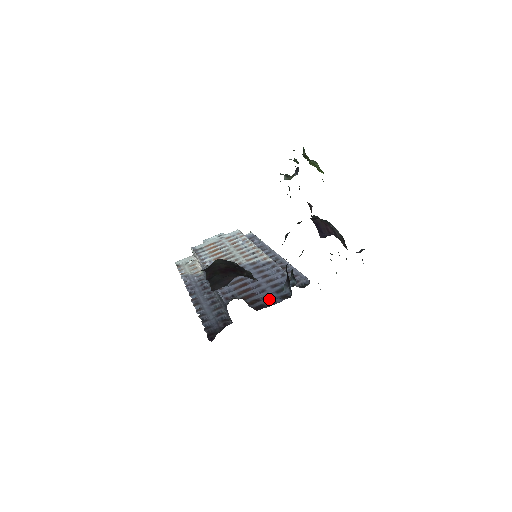
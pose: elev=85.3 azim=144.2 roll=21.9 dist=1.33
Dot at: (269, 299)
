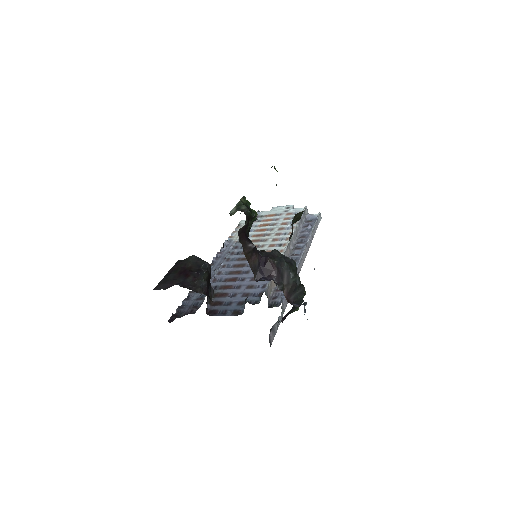
Dot at: (226, 308)
